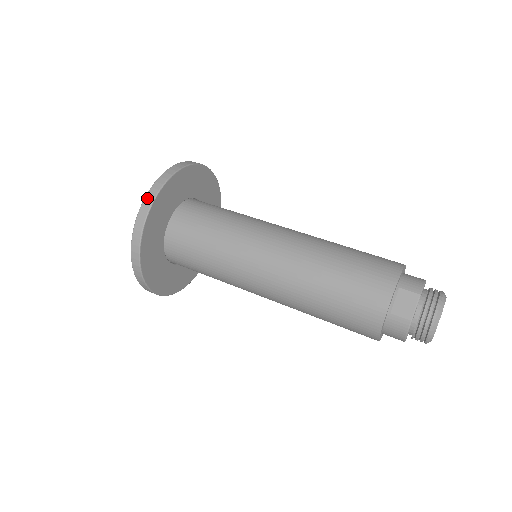
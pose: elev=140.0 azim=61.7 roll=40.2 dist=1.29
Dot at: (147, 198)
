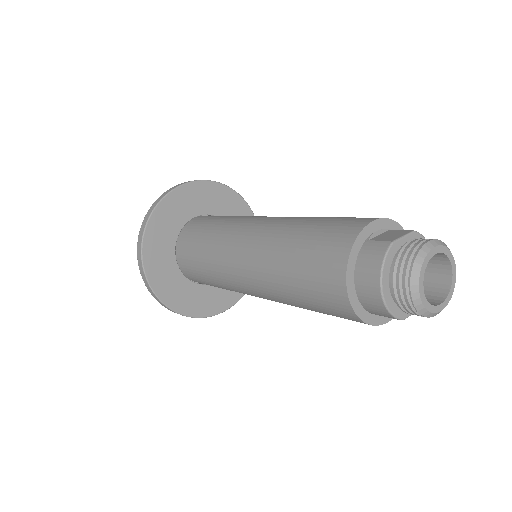
Dot at: occluded
